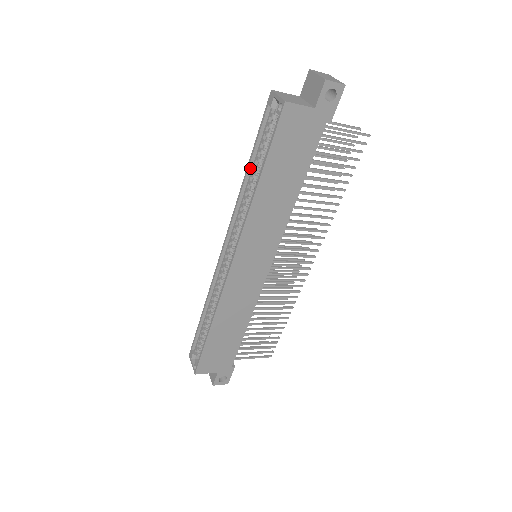
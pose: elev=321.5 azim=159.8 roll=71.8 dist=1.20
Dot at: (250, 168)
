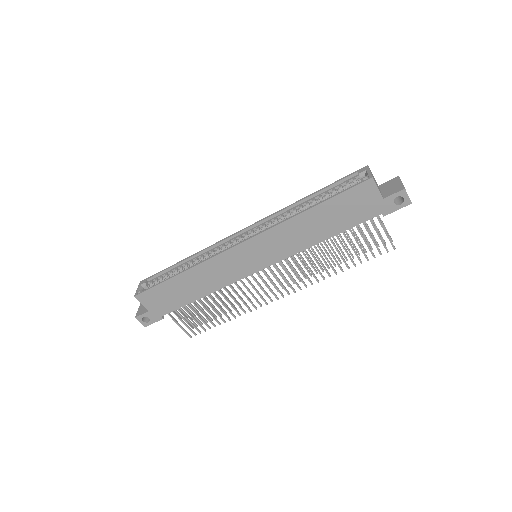
Dot at: (310, 198)
